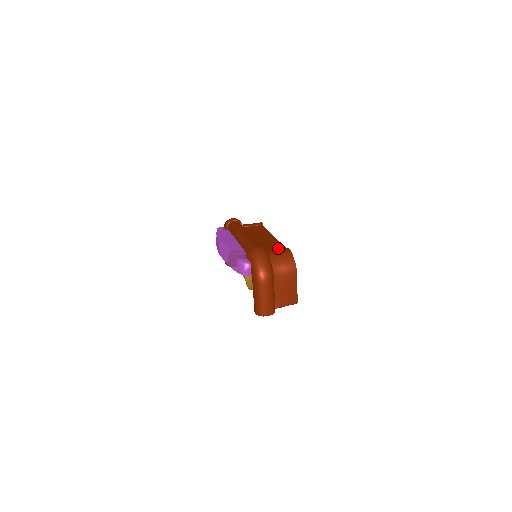
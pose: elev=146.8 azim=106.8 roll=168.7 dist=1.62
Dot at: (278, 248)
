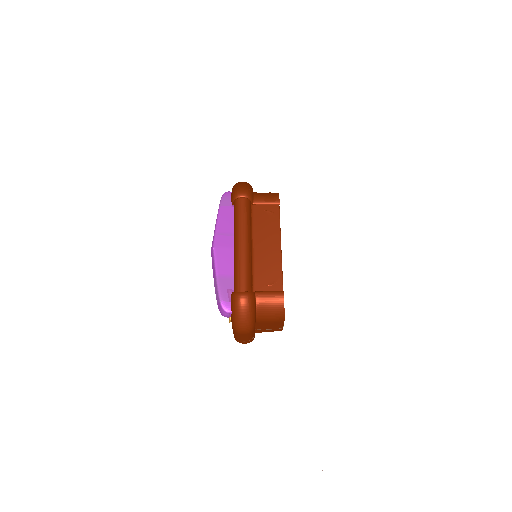
Dot at: (273, 284)
